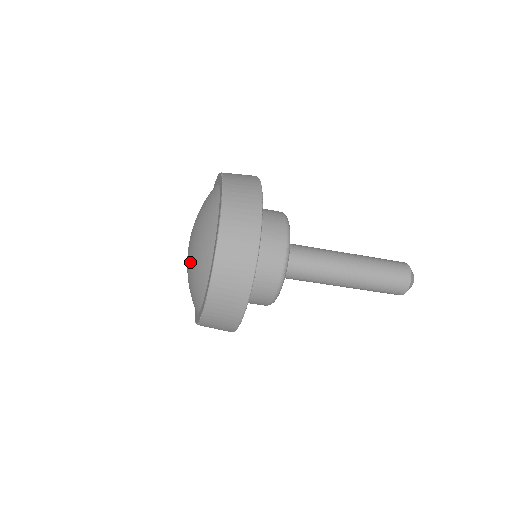
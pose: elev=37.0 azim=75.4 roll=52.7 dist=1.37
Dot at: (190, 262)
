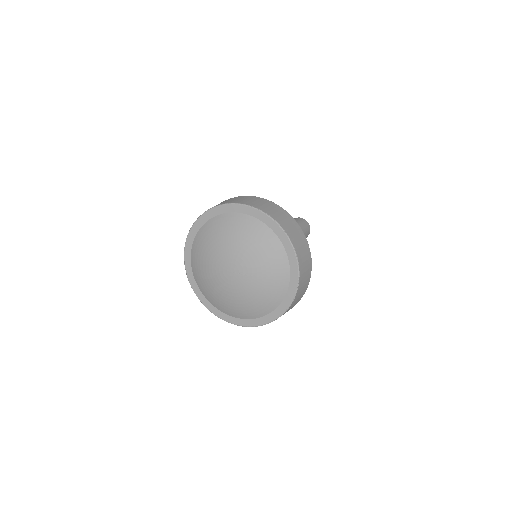
Dot at: (224, 290)
